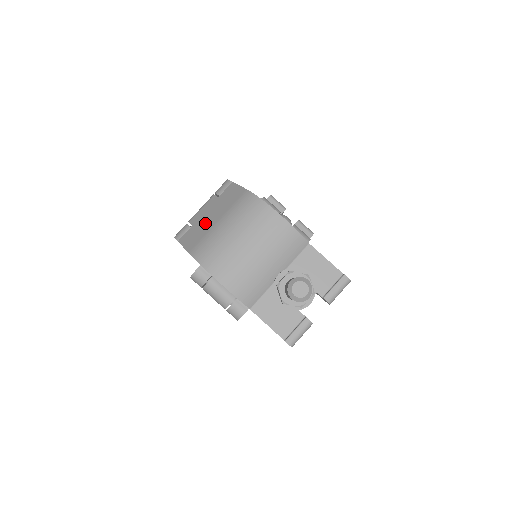
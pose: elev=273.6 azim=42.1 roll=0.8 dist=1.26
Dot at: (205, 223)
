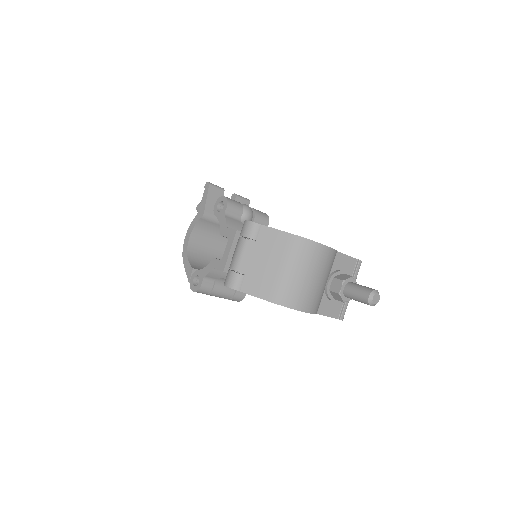
Dot at: (263, 270)
